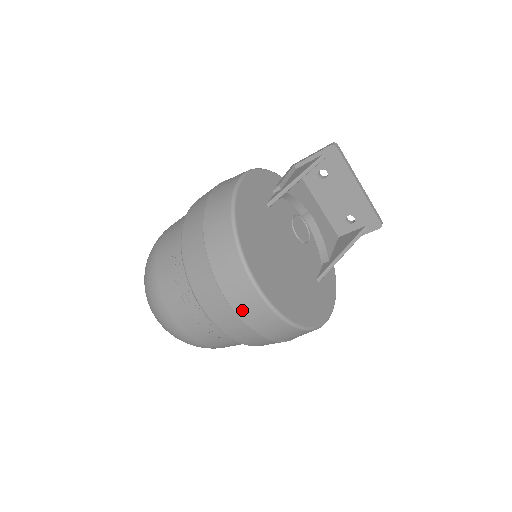
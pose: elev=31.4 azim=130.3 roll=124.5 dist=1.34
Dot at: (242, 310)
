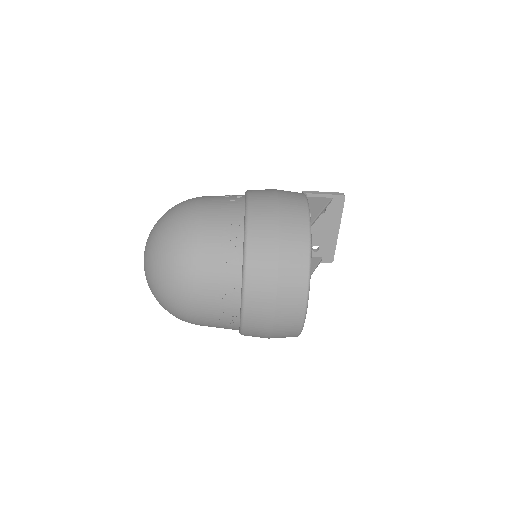
Dot at: (282, 316)
